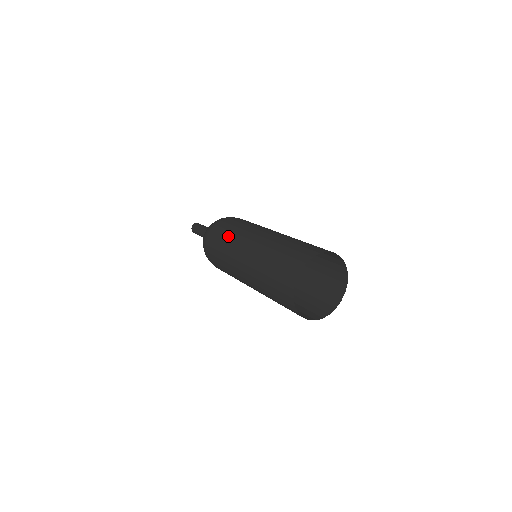
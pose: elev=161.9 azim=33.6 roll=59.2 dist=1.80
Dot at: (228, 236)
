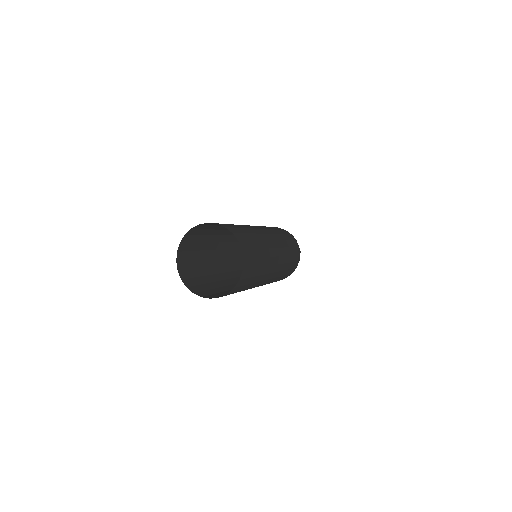
Dot at: occluded
